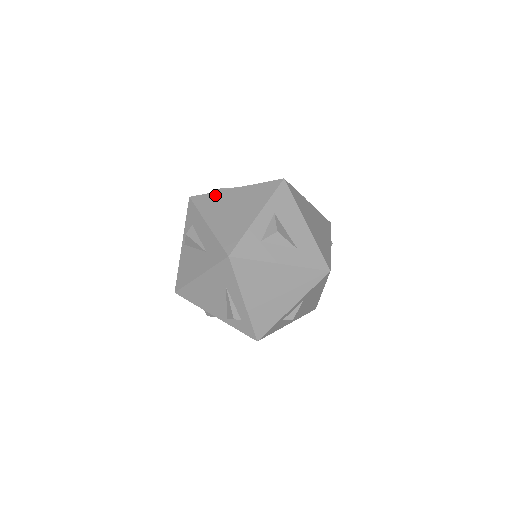
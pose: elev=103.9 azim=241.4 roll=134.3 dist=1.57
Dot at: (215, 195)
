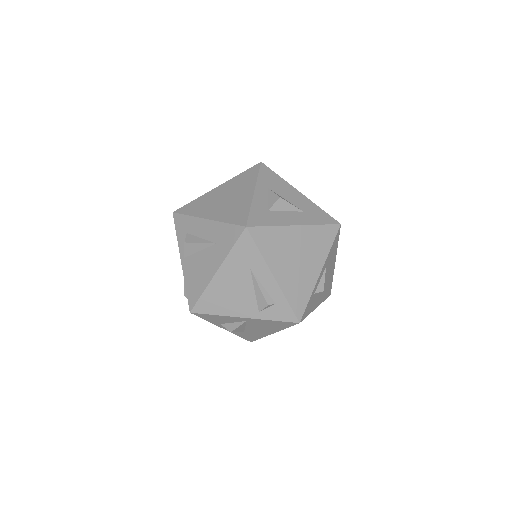
Dot at: (200, 199)
